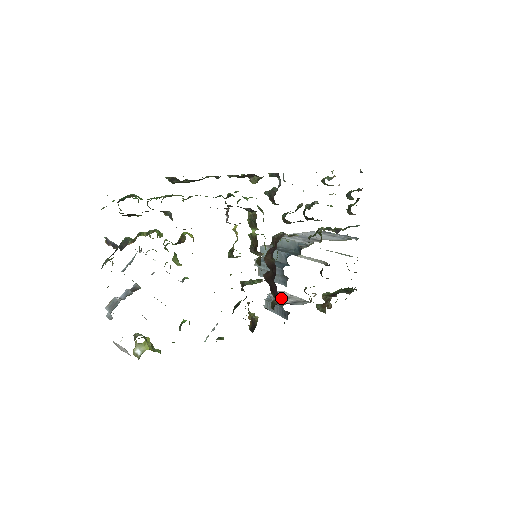
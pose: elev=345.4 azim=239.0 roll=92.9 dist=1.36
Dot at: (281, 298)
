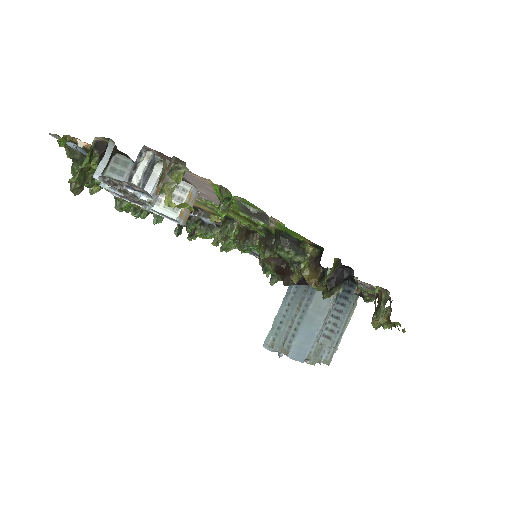
Dot at: (330, 312)
